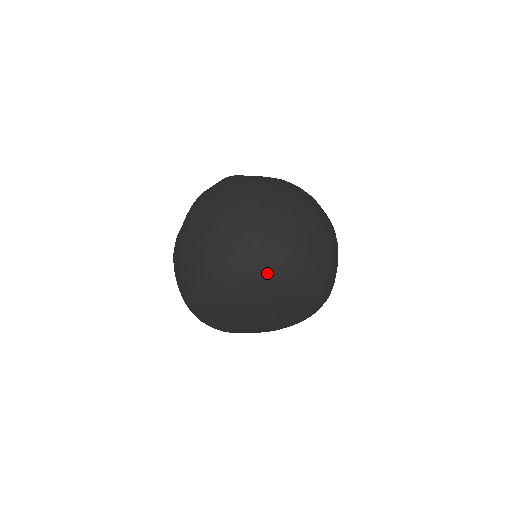
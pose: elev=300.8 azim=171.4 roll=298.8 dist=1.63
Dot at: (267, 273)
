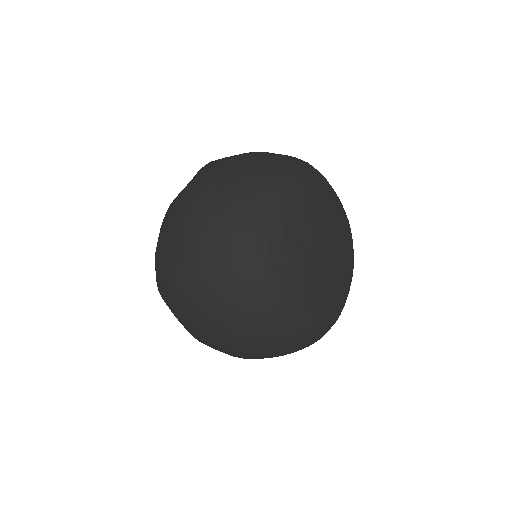
Dot at: (328, 182)
